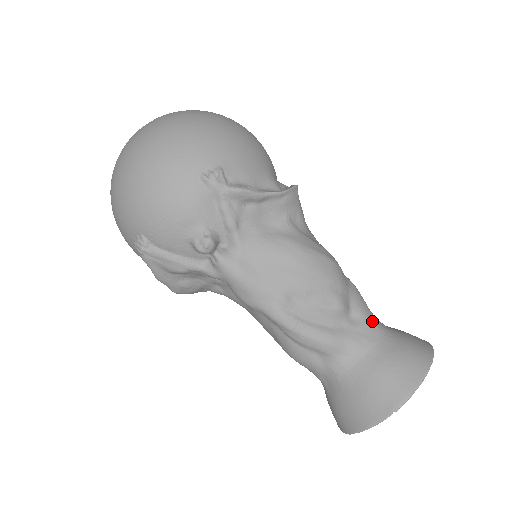
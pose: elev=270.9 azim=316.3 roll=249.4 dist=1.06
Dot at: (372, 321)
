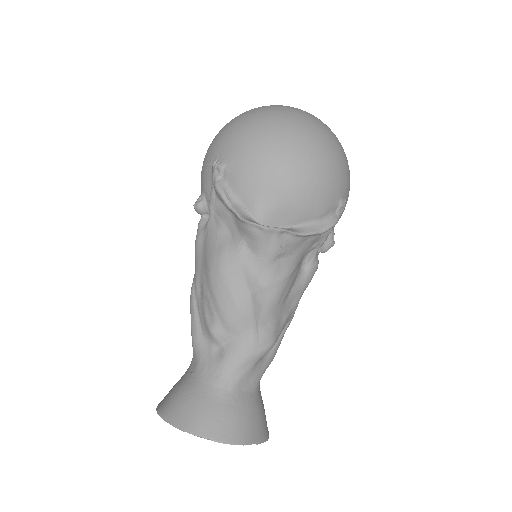
Dot at: (223, 371)
